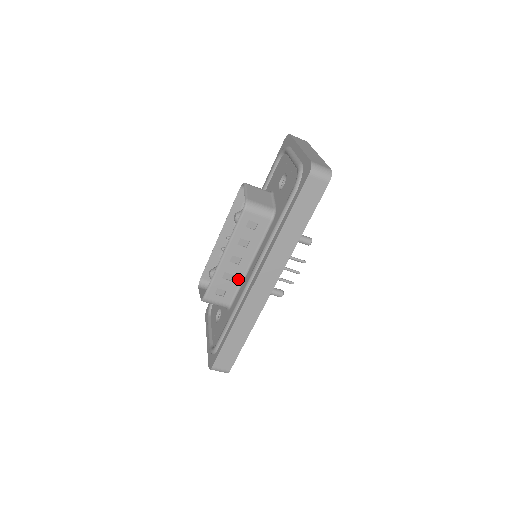
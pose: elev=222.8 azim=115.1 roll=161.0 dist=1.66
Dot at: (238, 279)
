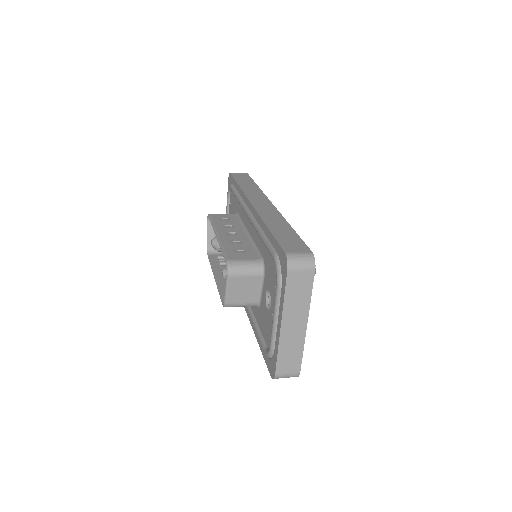
Dot at: occluded
